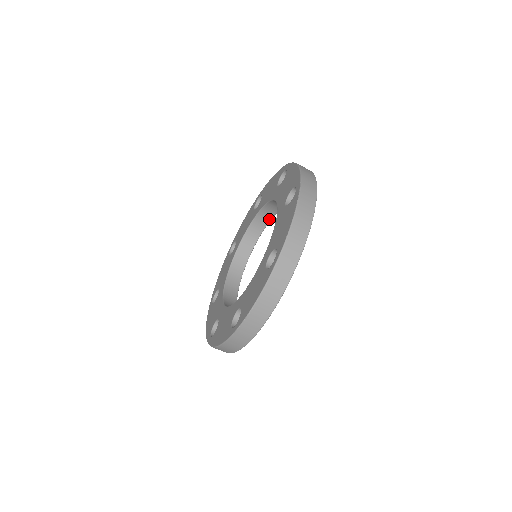
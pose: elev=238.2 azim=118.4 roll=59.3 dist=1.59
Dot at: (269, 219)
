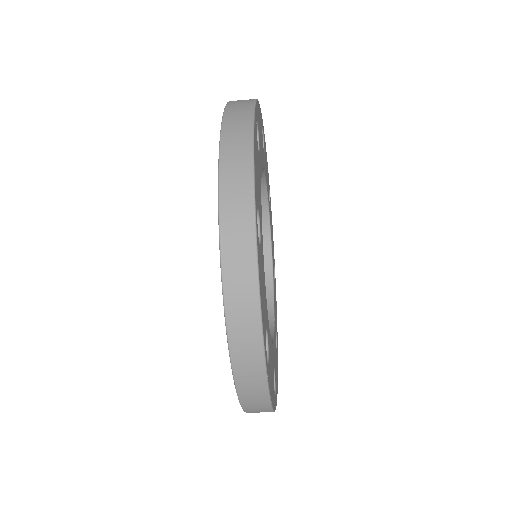
Dot at: occluded
